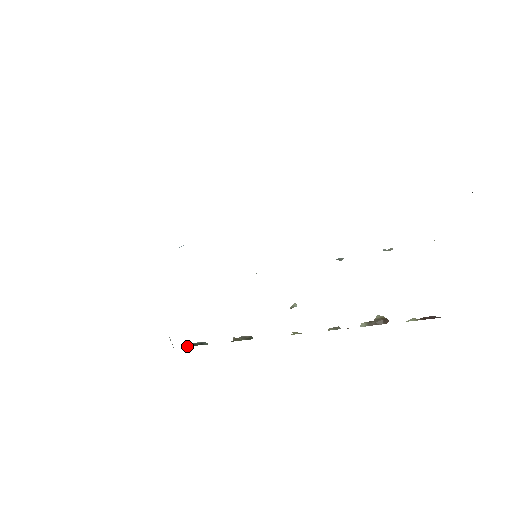
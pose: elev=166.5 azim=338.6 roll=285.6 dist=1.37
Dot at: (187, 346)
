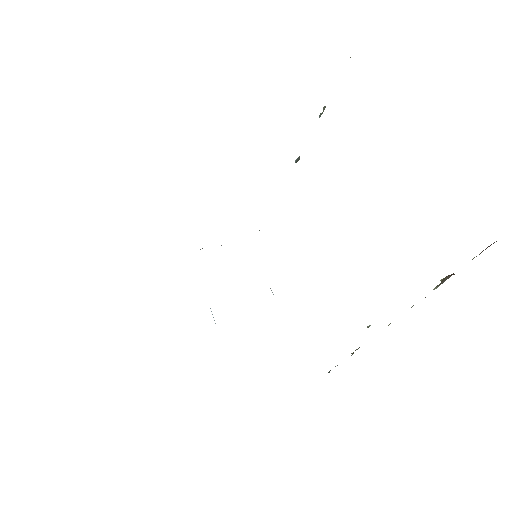
Dot at: occluded
